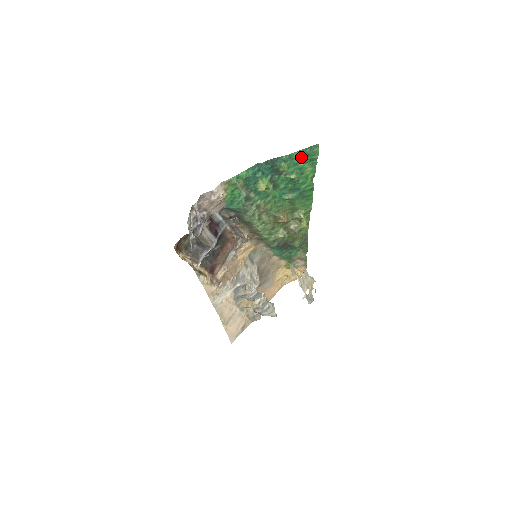
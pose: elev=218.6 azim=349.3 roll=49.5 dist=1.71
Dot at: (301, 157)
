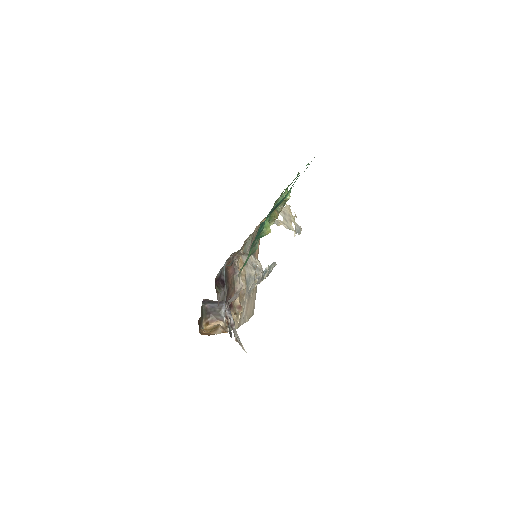
Dot at: occluded
